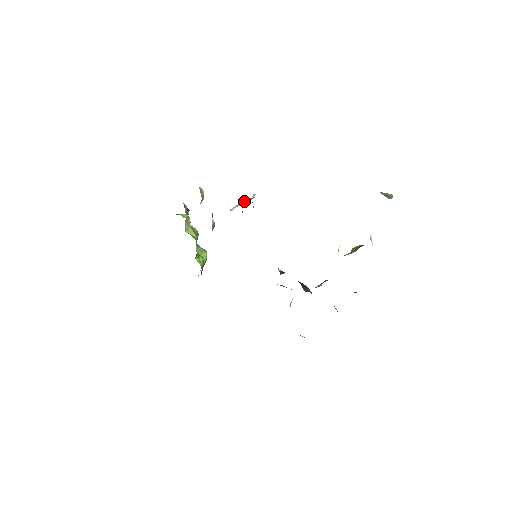
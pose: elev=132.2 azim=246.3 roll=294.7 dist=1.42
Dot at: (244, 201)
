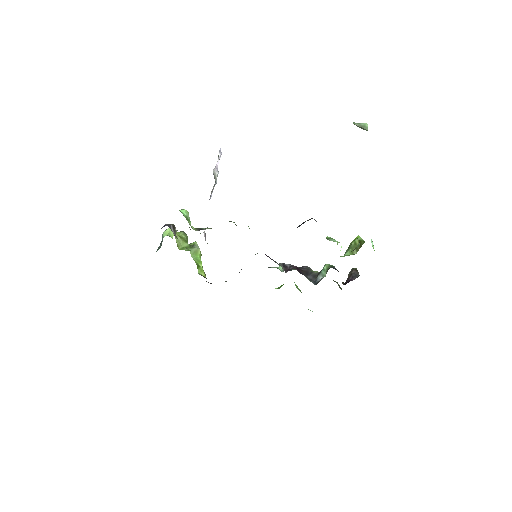
Dot at: (217, 175)
